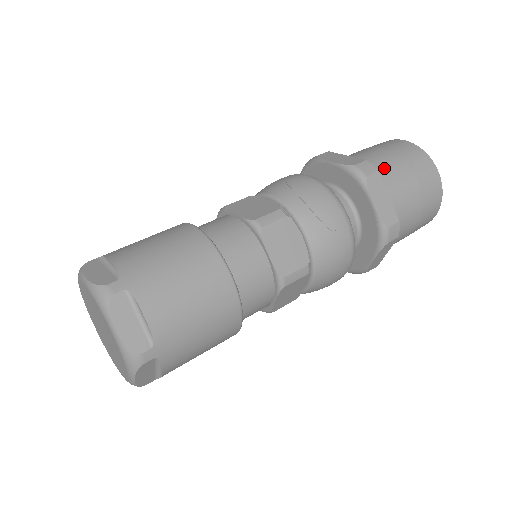
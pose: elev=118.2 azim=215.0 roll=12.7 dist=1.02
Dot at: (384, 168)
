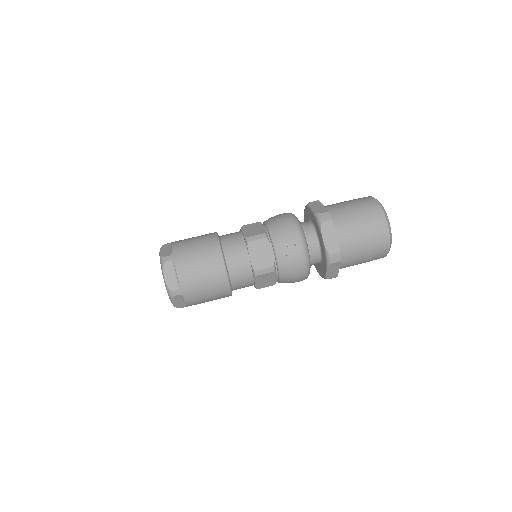
Dot at: (352, 251)
